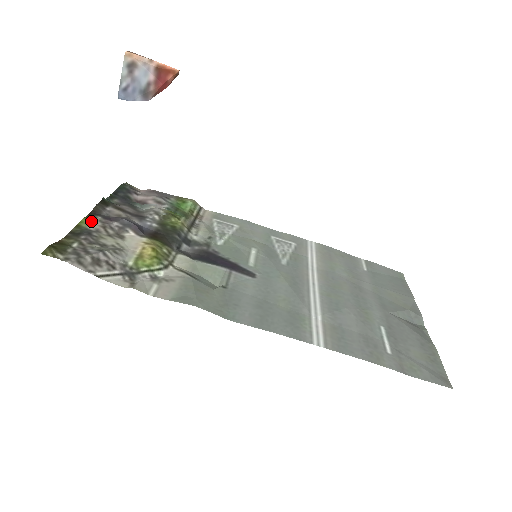
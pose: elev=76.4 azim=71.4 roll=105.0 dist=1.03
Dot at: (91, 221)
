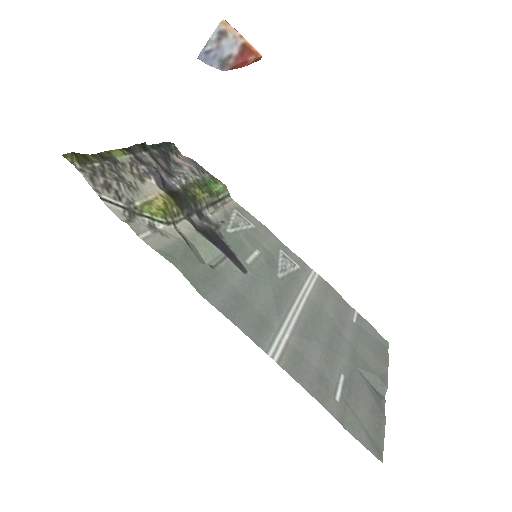
Dot at: (123, 154)
